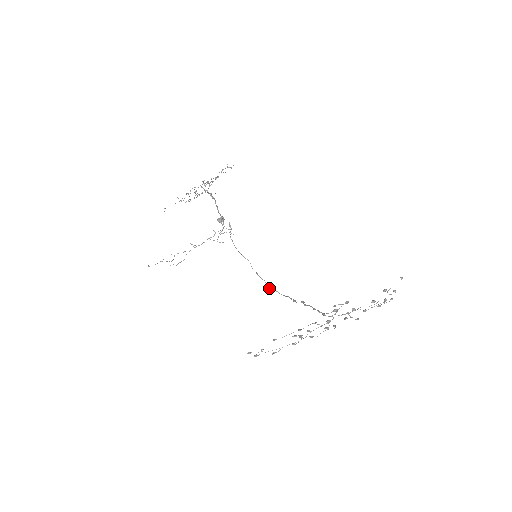
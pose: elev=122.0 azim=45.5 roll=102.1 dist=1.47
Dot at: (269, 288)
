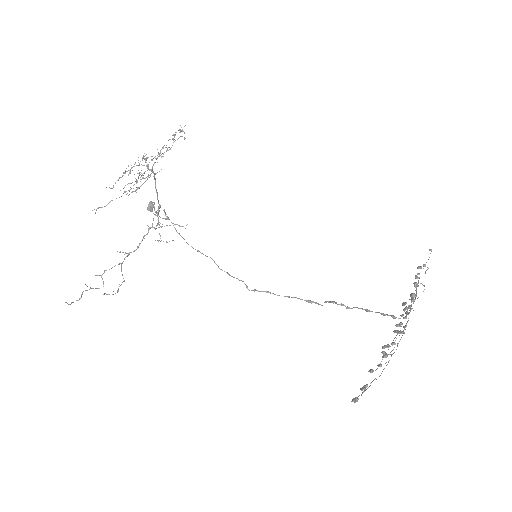
Dot at: (253, 290)
